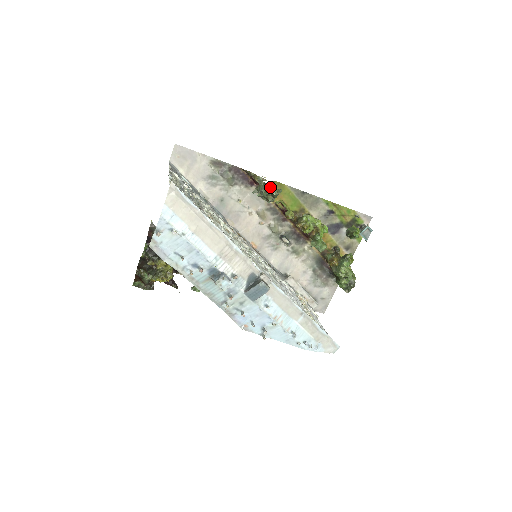
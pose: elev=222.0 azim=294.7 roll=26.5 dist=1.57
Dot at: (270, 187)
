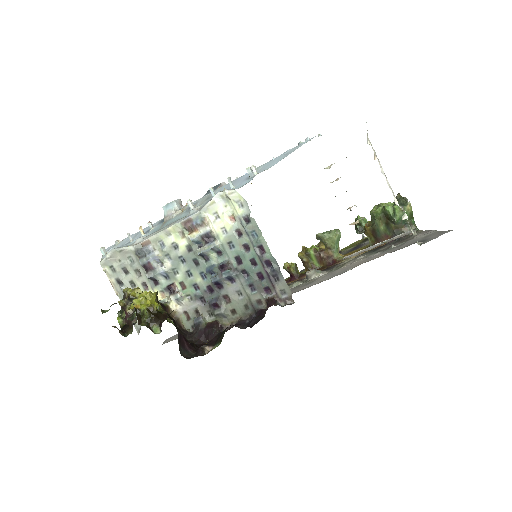
Dot at: occluded
